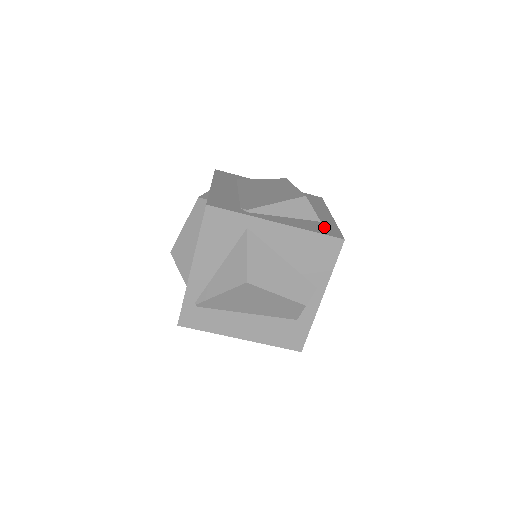
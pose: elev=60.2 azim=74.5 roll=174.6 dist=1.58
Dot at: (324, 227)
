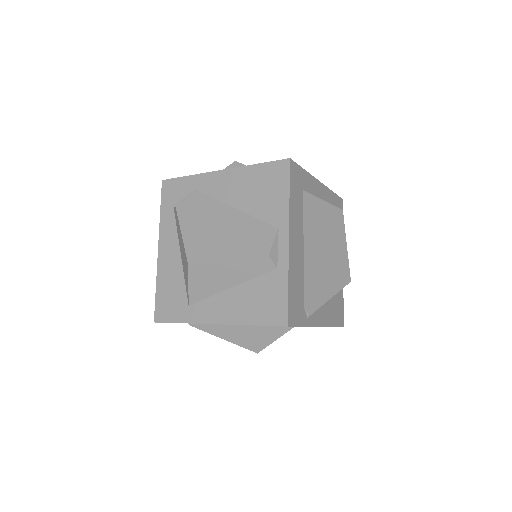
Dot at: (338, 306)
